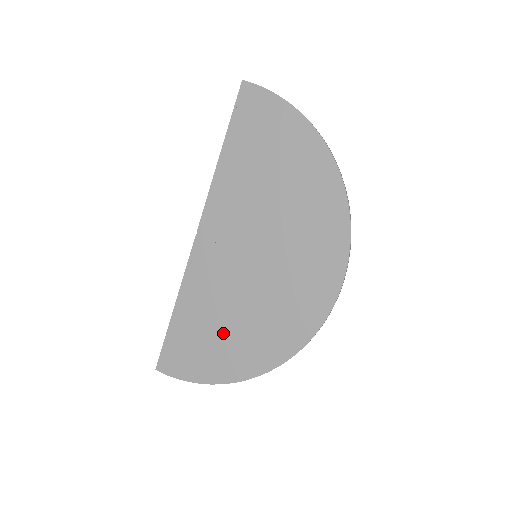
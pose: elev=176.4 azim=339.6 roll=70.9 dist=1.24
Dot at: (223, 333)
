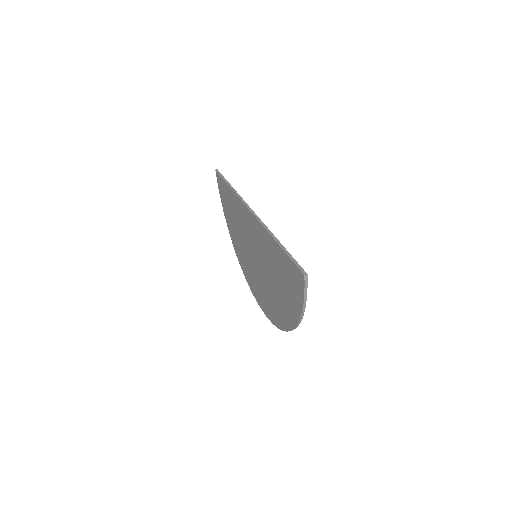
Dot at: (234, 224)
